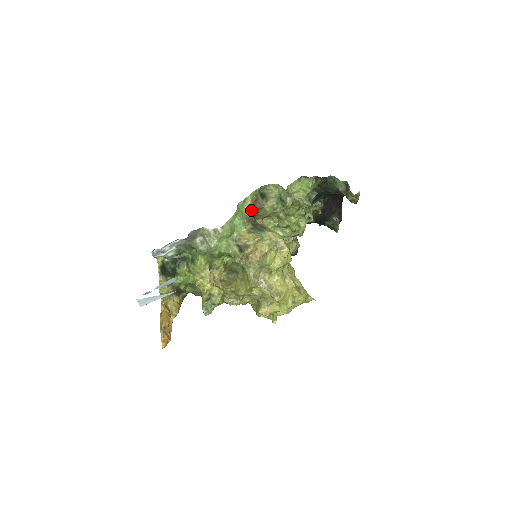
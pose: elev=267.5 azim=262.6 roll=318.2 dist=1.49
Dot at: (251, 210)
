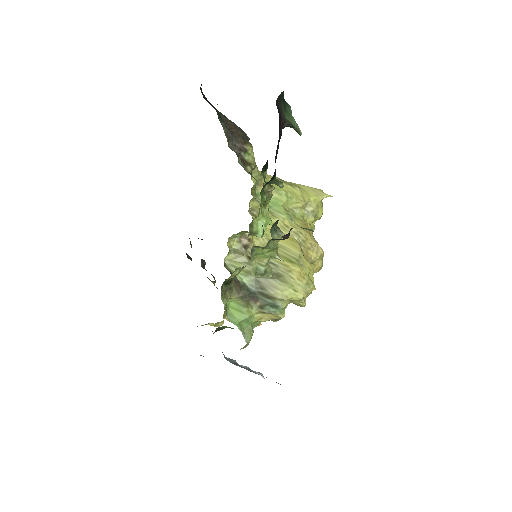
Dot at: (234, 295)
